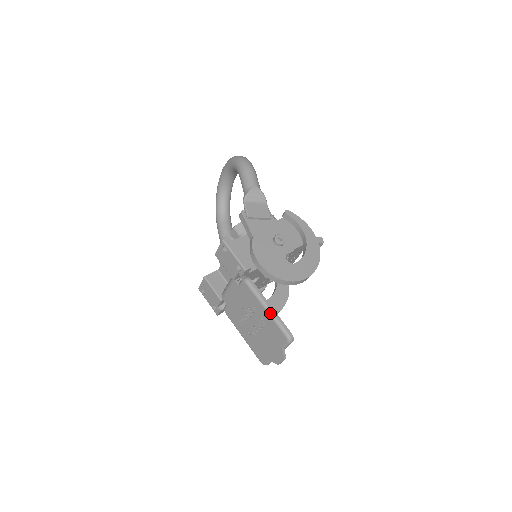
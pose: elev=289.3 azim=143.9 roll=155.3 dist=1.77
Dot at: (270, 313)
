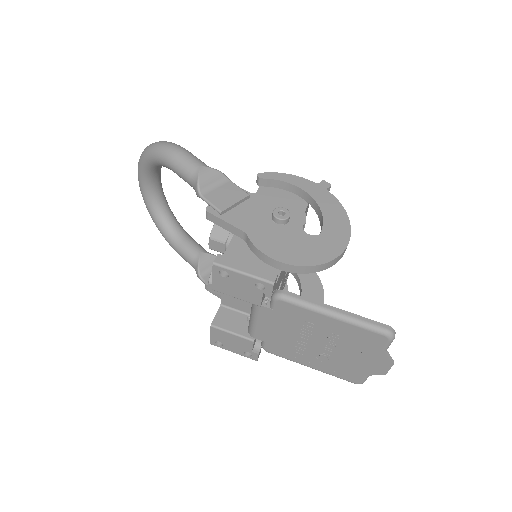
Dot at: (342, 318)
